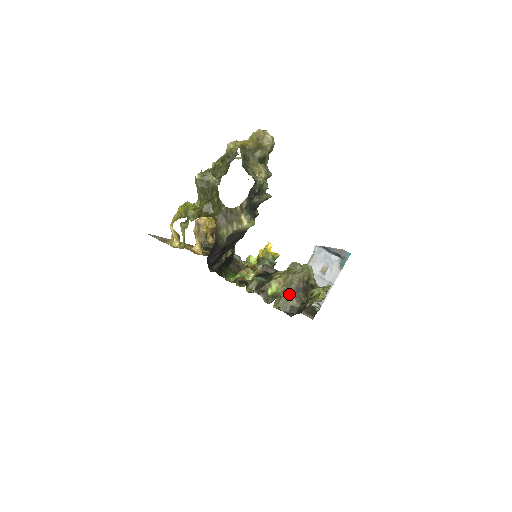
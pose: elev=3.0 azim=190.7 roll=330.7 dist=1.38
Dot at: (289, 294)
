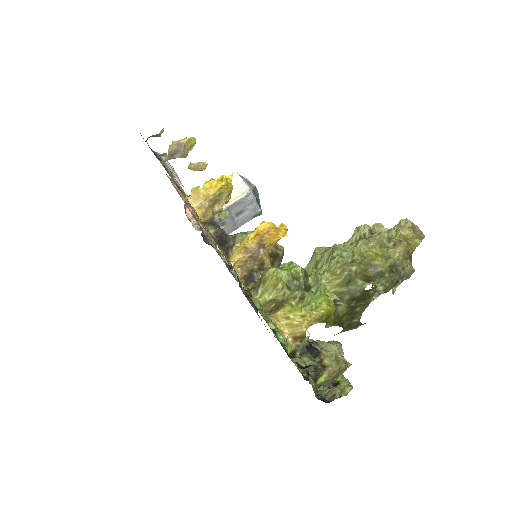
Dot at: (329, 383)
